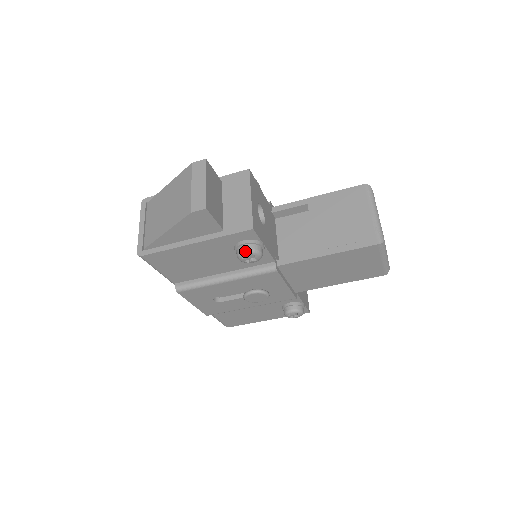
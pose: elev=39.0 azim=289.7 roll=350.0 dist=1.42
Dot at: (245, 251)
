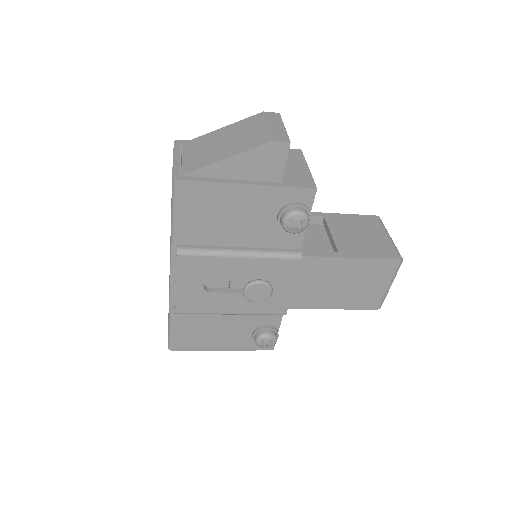
Dot at: (298, 211)
